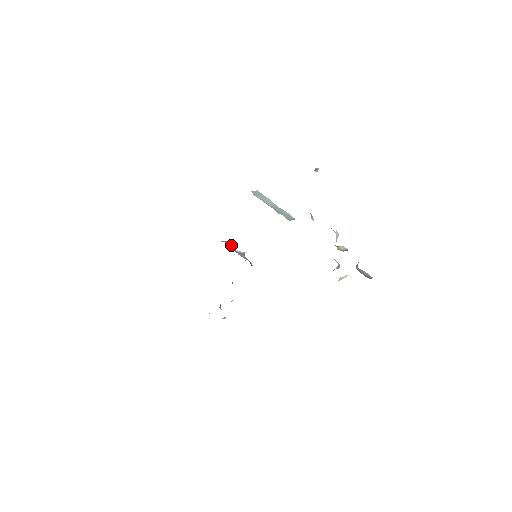
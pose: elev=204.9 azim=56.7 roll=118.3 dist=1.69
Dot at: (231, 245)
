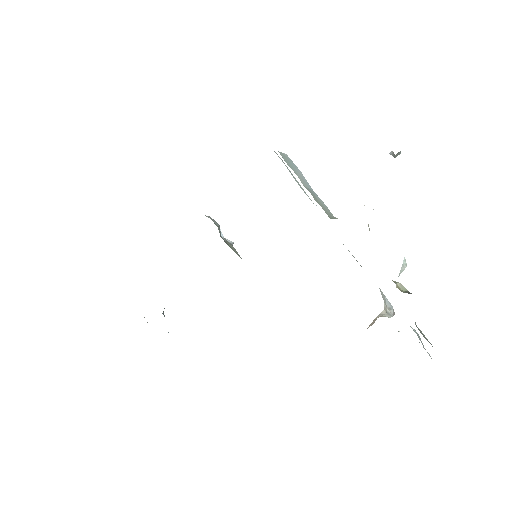
Dot at: (218, 226)
